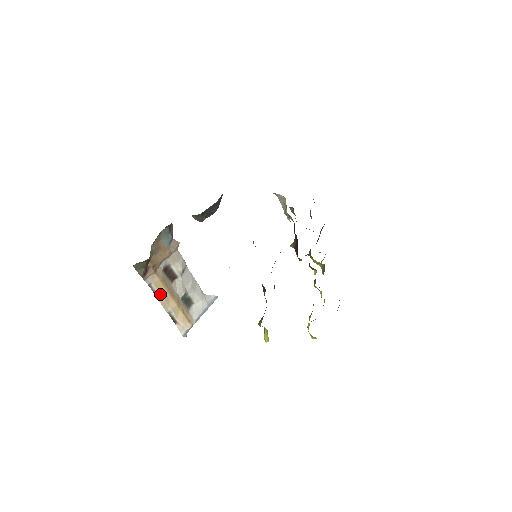
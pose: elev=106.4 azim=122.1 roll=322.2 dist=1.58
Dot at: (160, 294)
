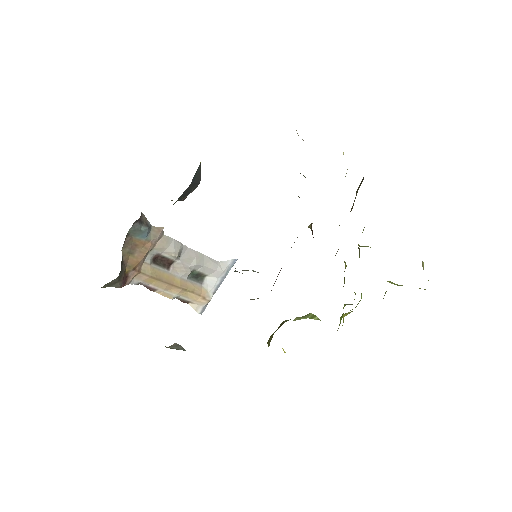
Dot at: (156, 287)
